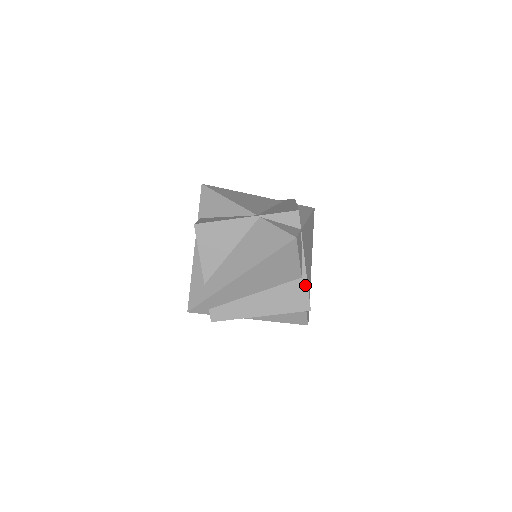
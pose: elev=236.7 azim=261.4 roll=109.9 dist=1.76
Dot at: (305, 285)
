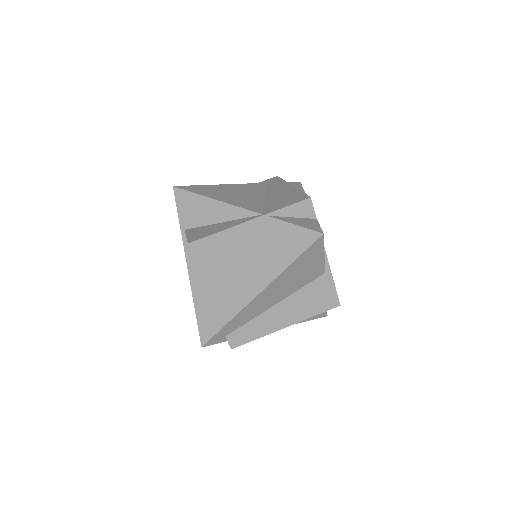
Dot at: (330, 280)
